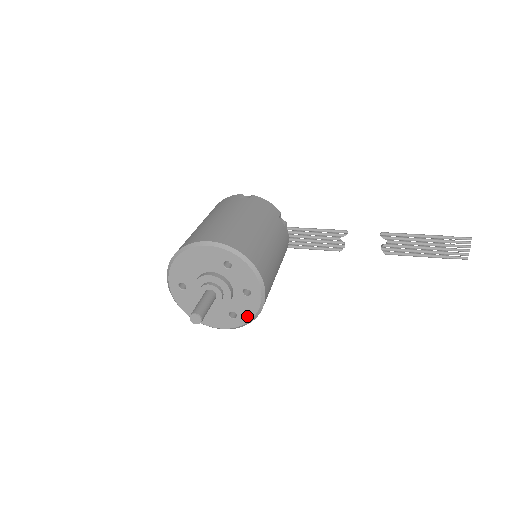
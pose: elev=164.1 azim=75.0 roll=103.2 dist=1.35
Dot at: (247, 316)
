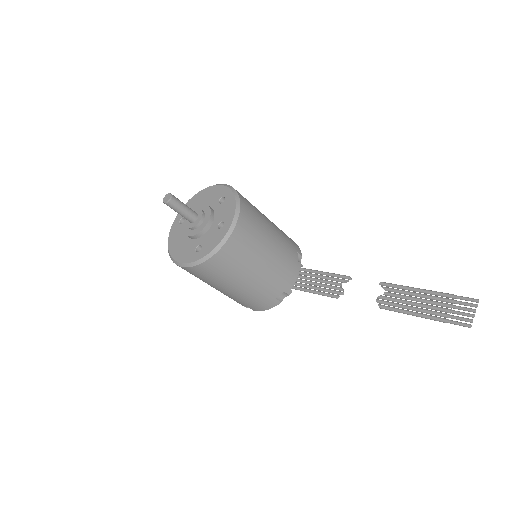
Dot at: (208, 249)
